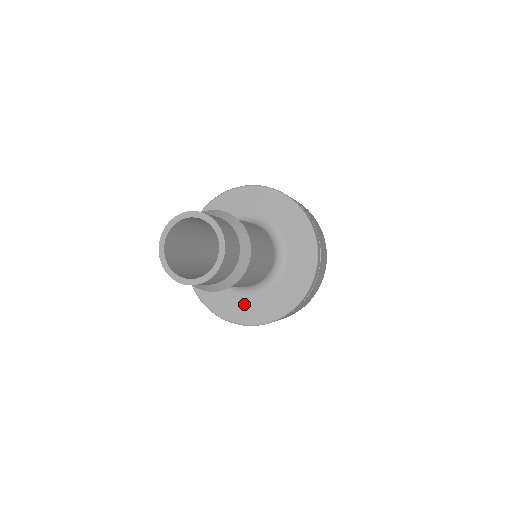
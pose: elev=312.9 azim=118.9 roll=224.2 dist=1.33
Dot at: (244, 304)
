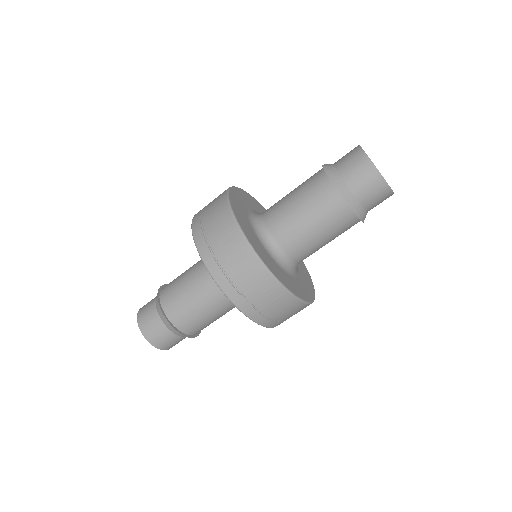
Dot at: occluded
